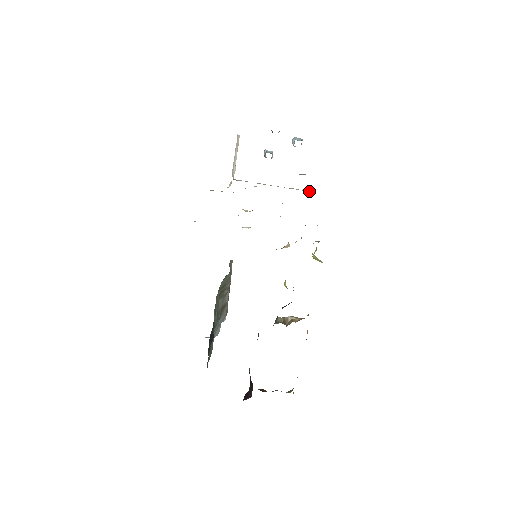
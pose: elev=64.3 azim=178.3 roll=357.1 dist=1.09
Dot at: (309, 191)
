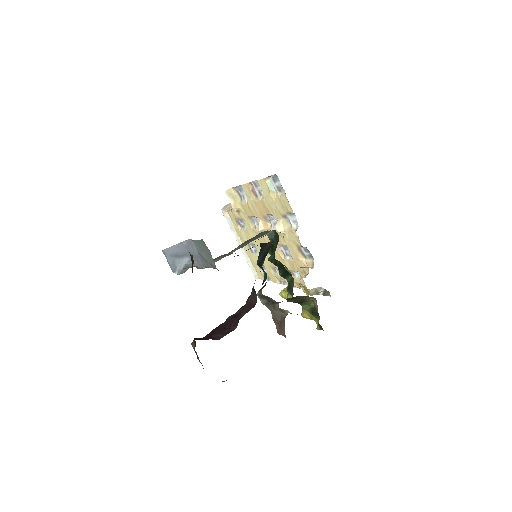
Dot at: (257, 276)
